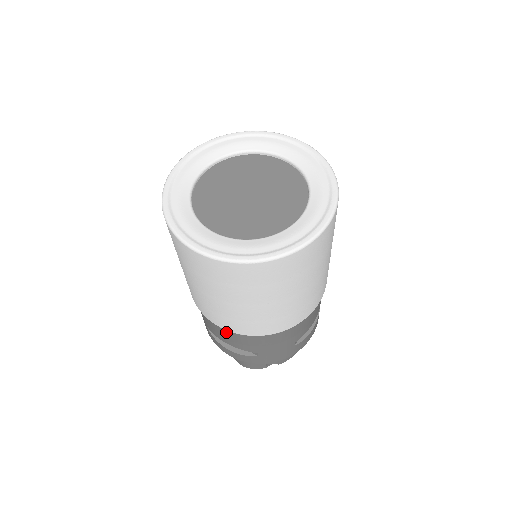
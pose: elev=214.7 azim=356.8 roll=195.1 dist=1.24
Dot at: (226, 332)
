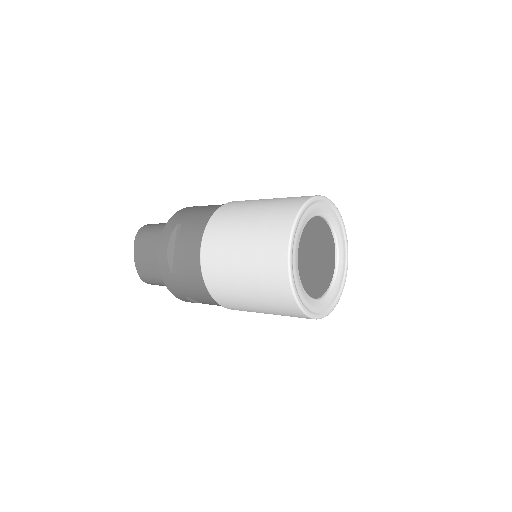
Dot at: occluded
